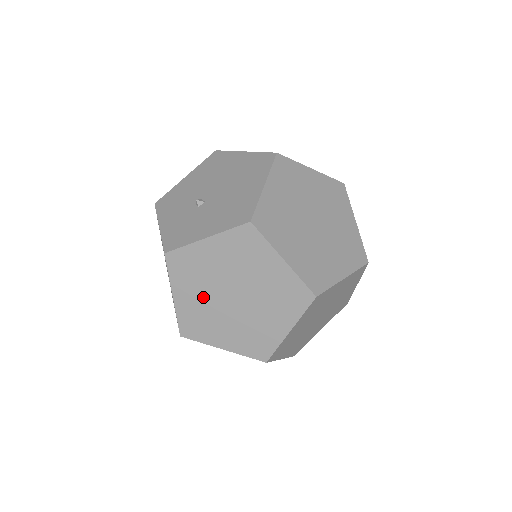
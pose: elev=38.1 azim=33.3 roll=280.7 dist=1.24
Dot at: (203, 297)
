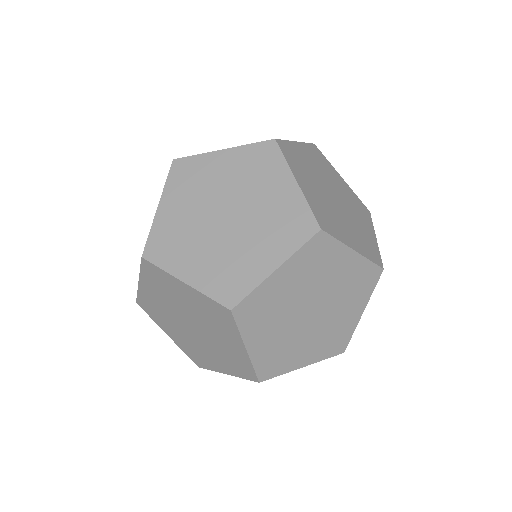
Dot at: (179, 331)
